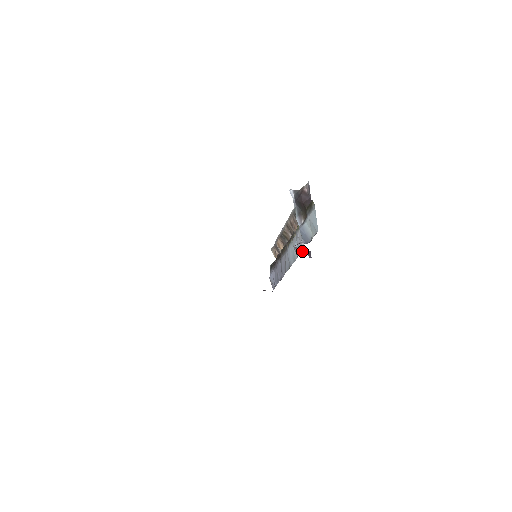
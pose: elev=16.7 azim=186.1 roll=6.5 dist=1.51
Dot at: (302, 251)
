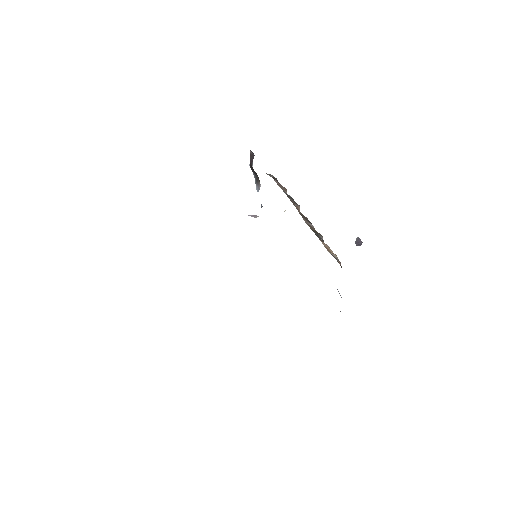
Dot at: occluded
